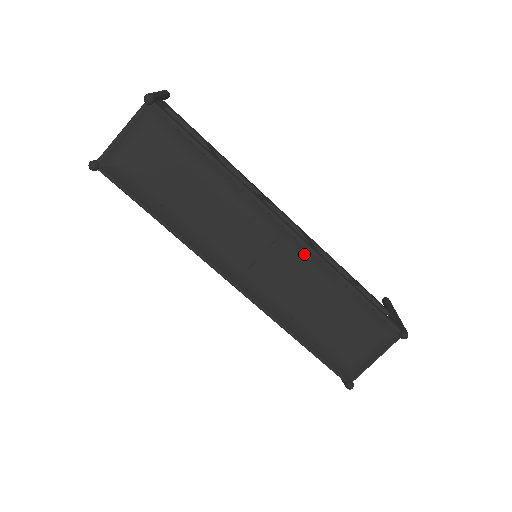
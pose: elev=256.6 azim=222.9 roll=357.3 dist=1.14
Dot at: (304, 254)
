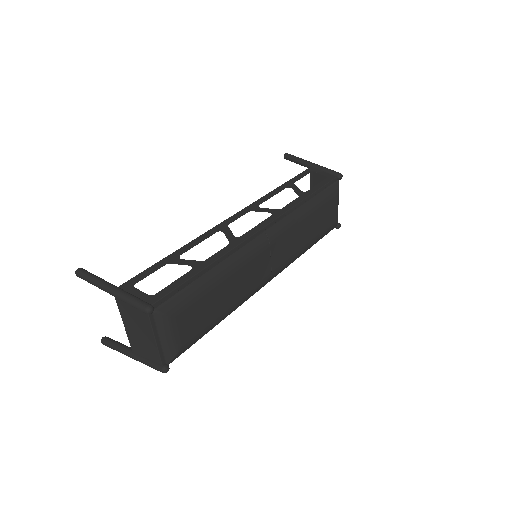
Dot at: (283, 225)
